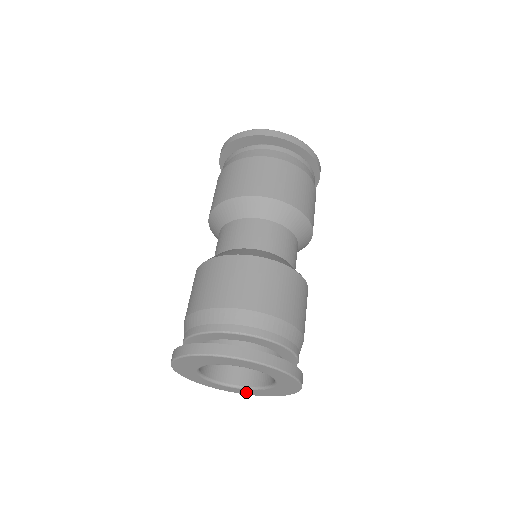
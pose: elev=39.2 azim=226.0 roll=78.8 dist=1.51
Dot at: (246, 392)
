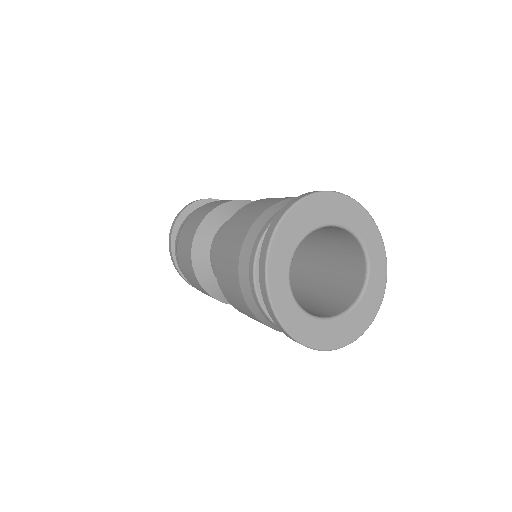
Dot at: (300, 328)
